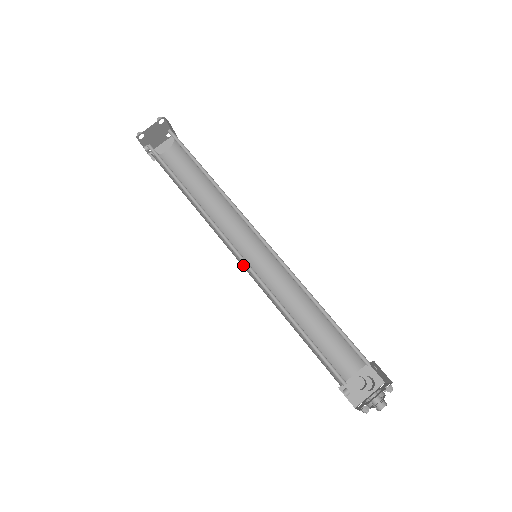
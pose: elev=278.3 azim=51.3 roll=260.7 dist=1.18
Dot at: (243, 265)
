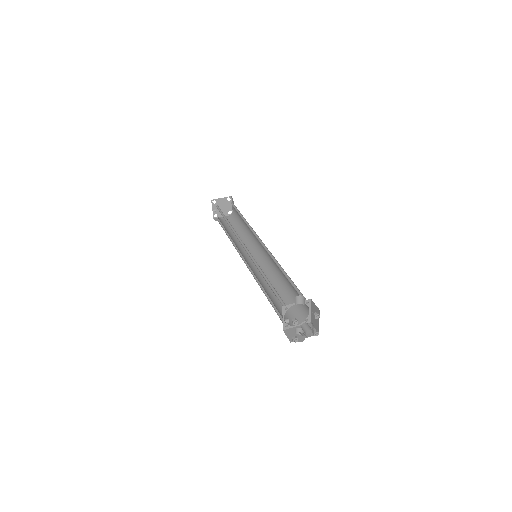
Dot at: (246, 261)
